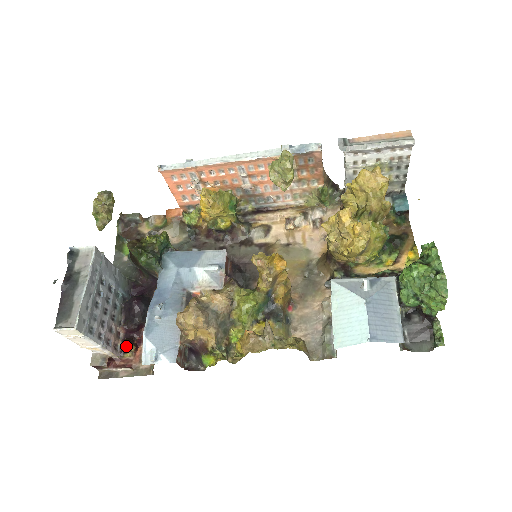
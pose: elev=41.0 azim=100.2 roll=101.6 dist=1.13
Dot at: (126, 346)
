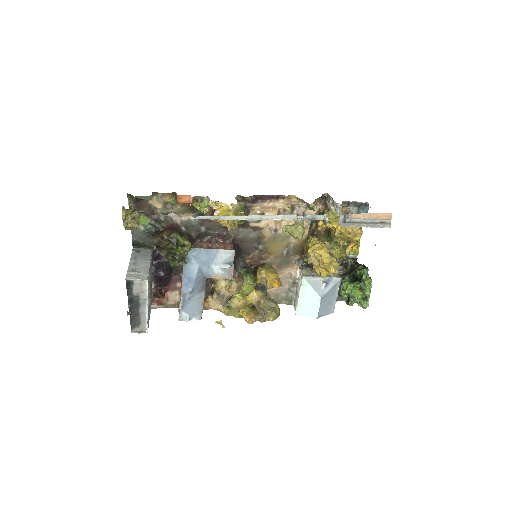
Dot at: (159, 298)
